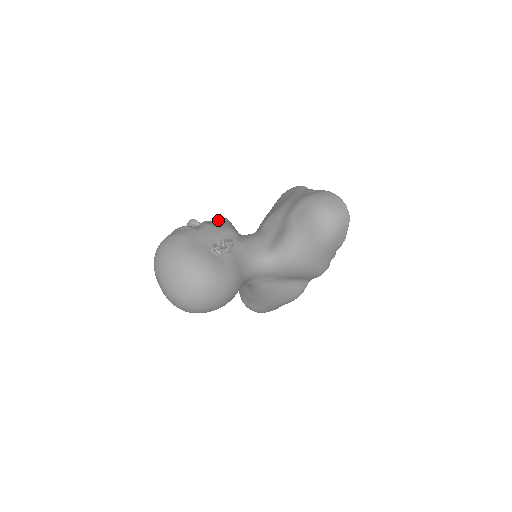
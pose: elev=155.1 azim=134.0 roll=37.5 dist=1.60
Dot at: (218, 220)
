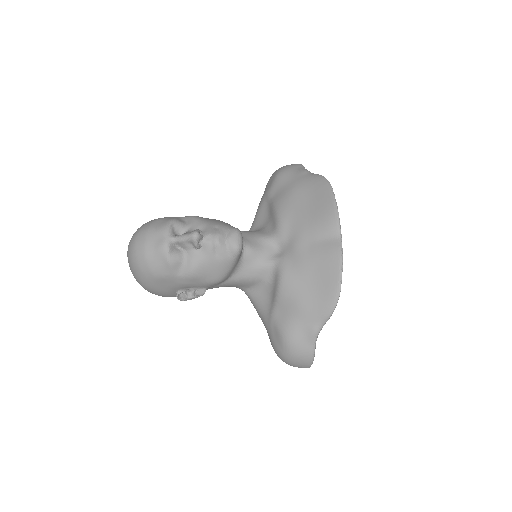
Dot at: (221, 257)
